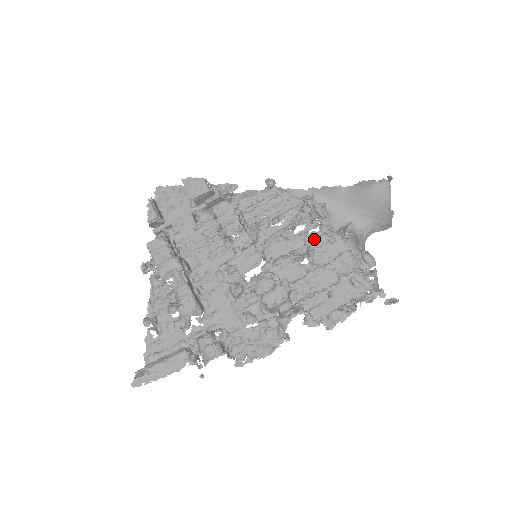
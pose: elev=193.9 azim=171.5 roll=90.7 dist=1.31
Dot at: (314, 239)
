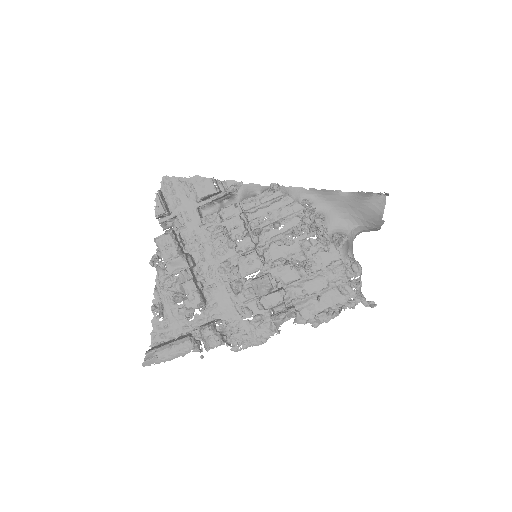
Dot at: (310, 246)
